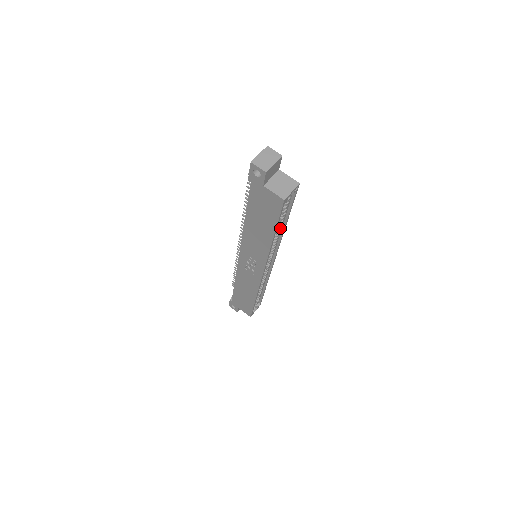
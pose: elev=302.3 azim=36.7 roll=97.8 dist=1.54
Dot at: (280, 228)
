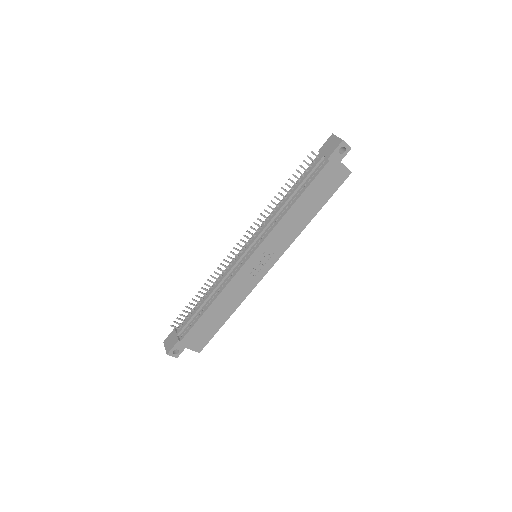
Dot at: occluded
